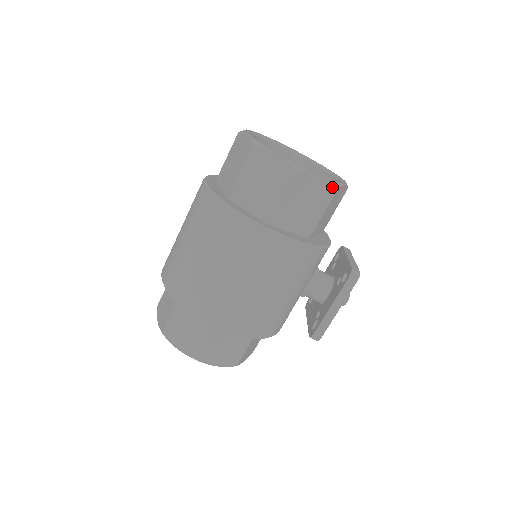
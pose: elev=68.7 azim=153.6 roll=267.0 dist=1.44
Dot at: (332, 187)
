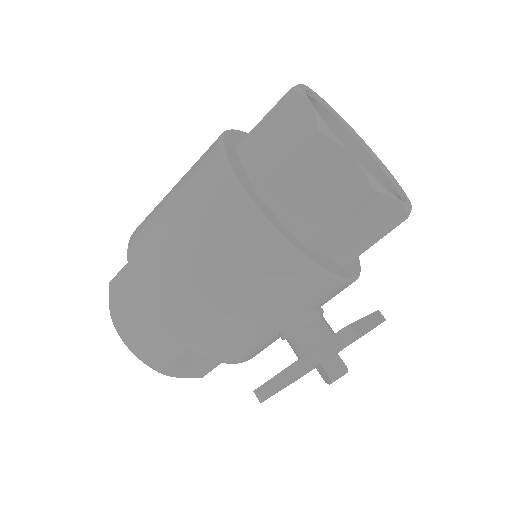
Dot at: (365, 183)
